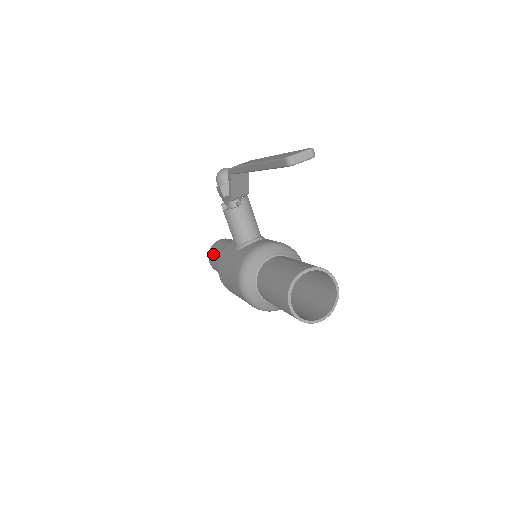
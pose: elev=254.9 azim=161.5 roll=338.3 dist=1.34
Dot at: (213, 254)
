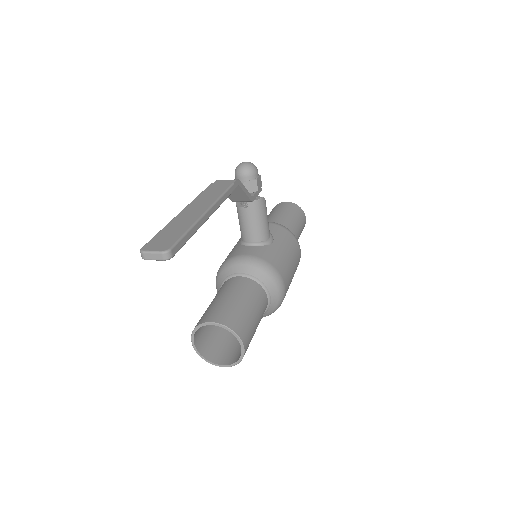
Dot at: occluded
